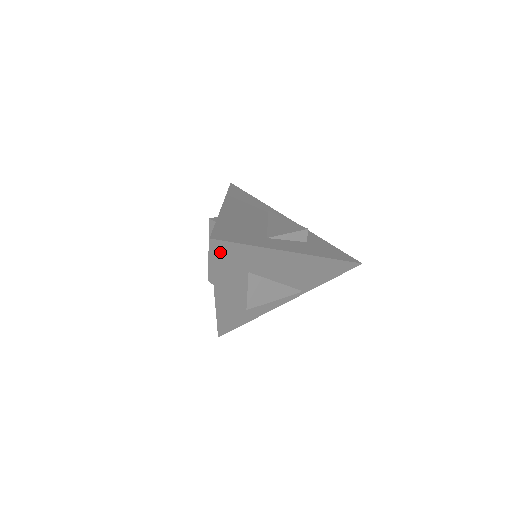
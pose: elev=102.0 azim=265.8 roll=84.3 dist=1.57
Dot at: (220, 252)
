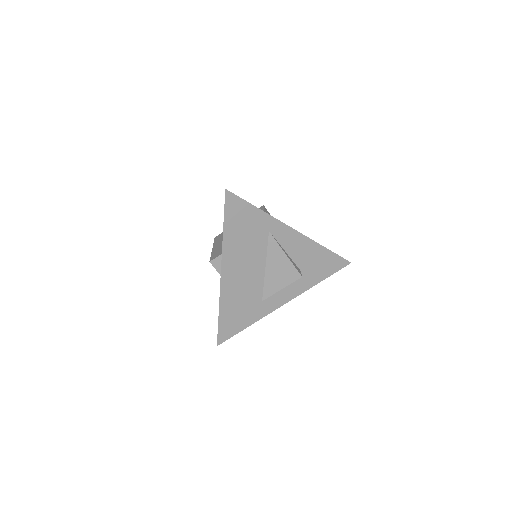
Dot at: occluded
